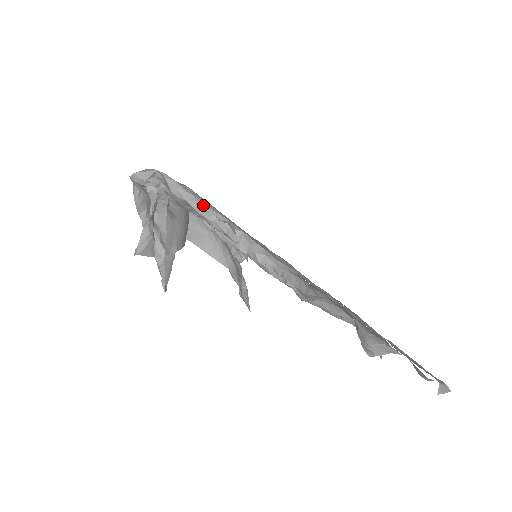
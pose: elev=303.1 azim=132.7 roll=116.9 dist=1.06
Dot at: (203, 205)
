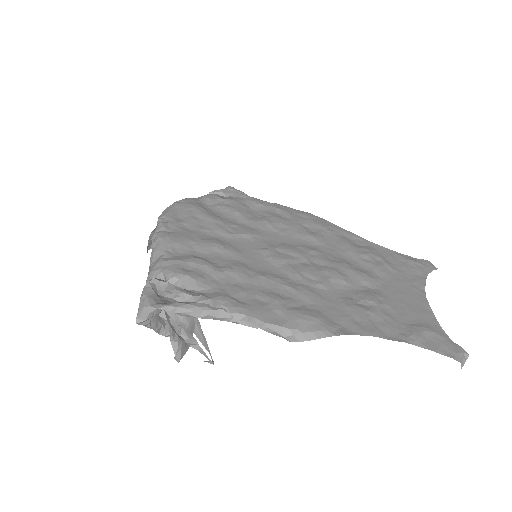
Dot at: (215, 313)
